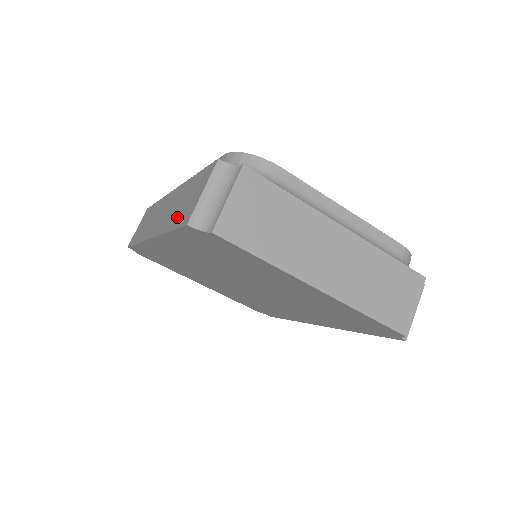
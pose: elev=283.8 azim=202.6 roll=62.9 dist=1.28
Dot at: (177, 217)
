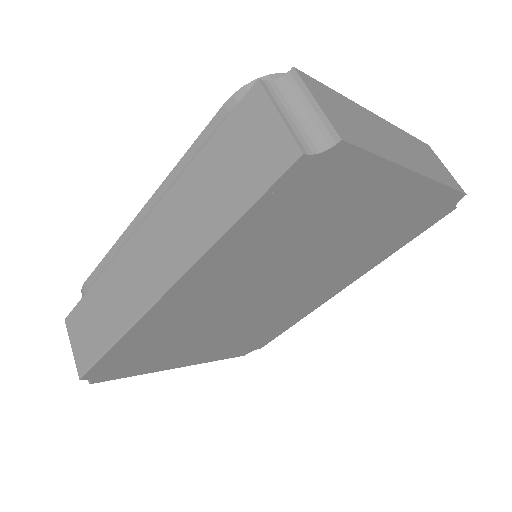
Dot at: (237, 194)
